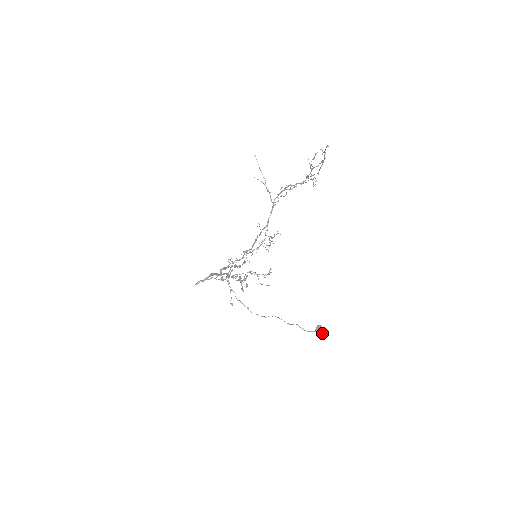
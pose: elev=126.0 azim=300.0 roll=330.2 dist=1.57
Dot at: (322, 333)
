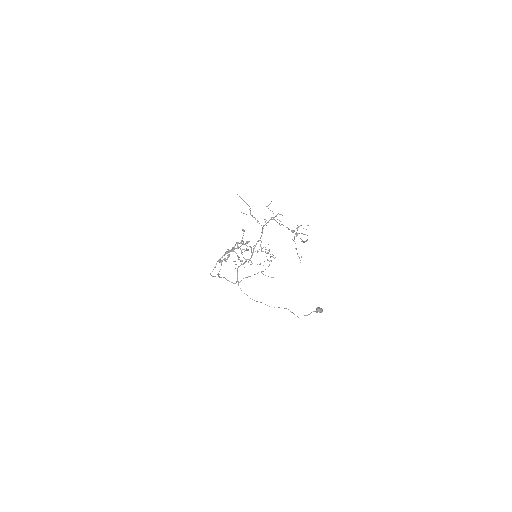
Dot at: (321, 312)
